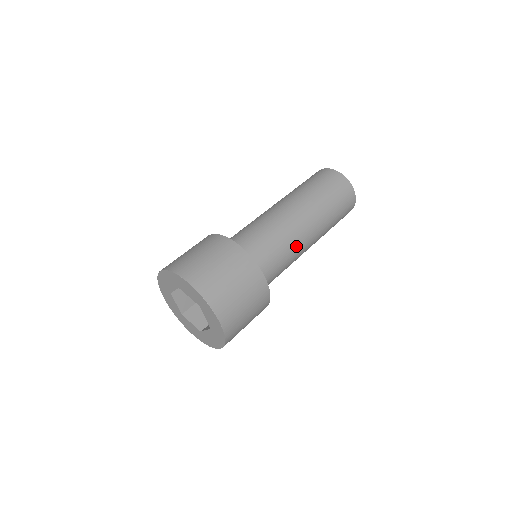
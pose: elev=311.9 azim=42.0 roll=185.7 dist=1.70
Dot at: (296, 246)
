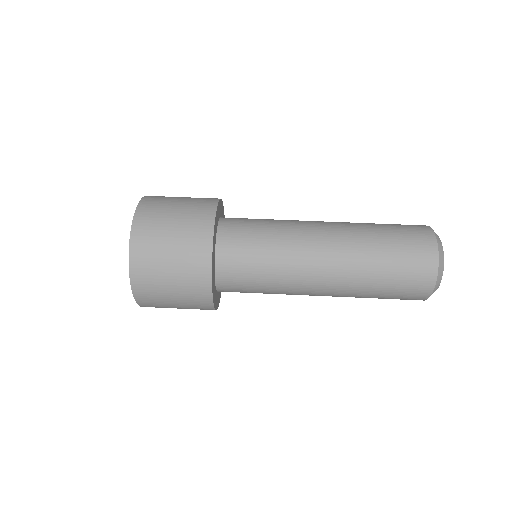
Dot at: (295, 242)
